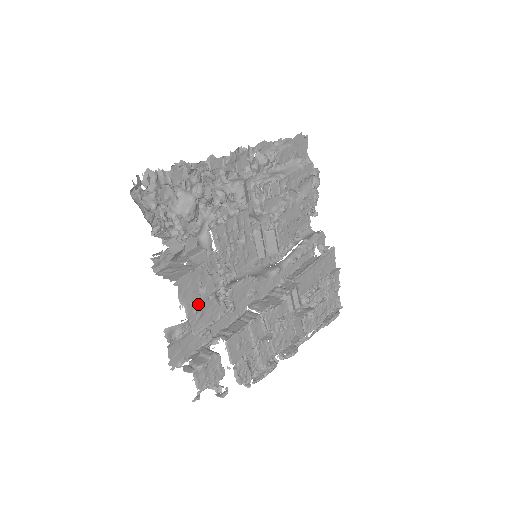
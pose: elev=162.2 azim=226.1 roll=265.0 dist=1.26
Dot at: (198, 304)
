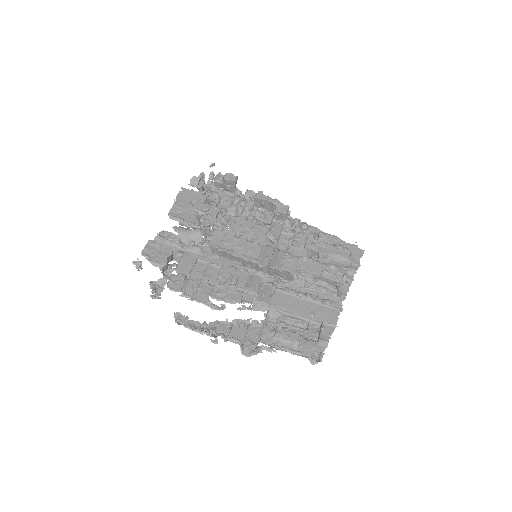
Dot at: (184, 206)
